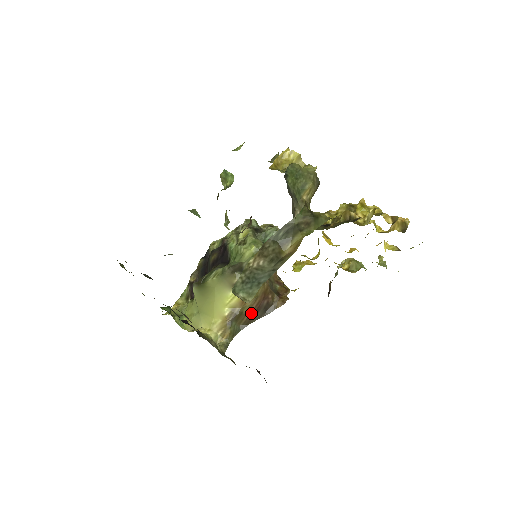
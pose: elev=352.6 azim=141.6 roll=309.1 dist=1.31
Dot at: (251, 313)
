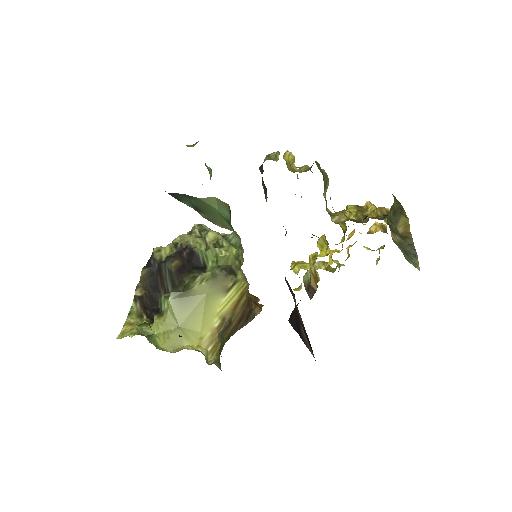
Dot at: (236, 322)
